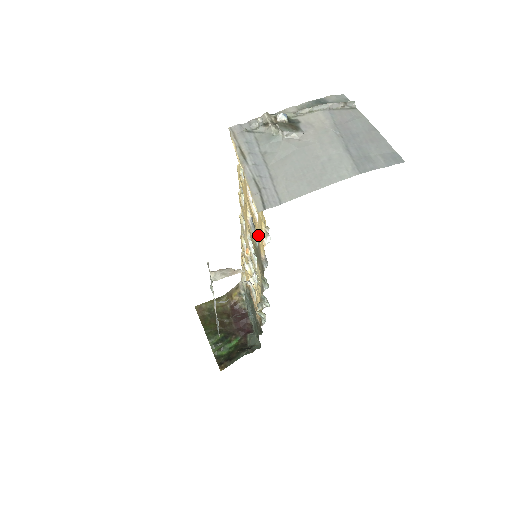
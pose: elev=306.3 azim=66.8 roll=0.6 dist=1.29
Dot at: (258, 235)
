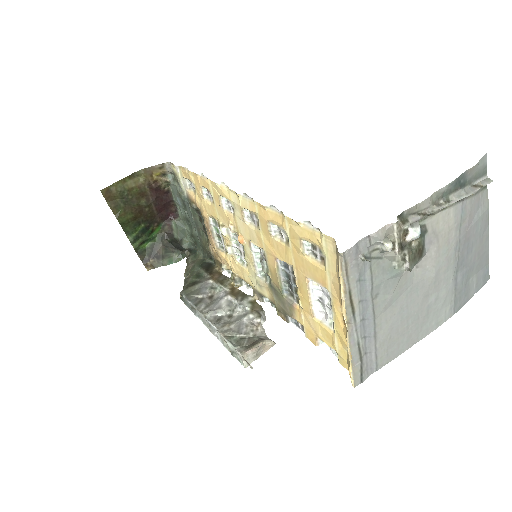
Dot at: (303, 314)
